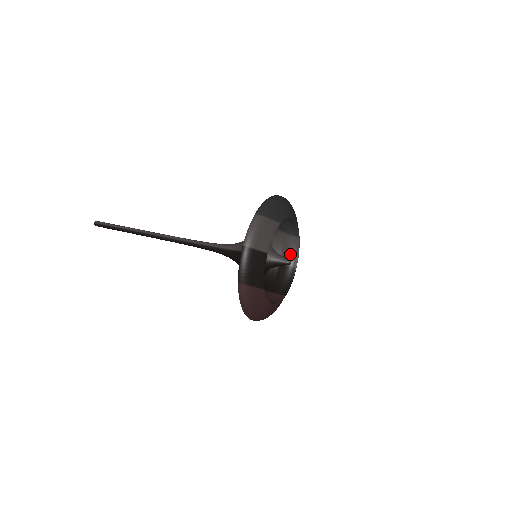
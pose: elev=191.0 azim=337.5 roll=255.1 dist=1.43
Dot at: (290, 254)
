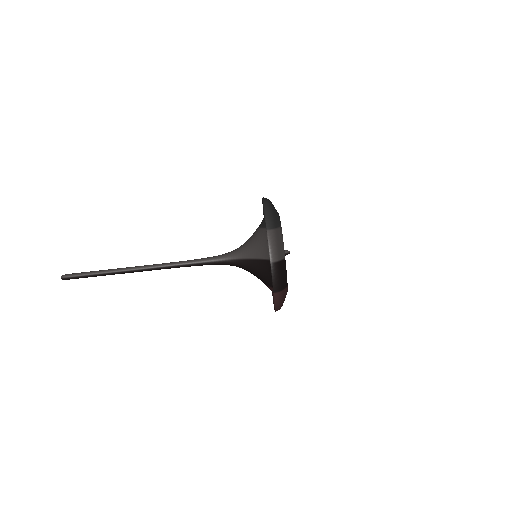
Dot at: occluded
